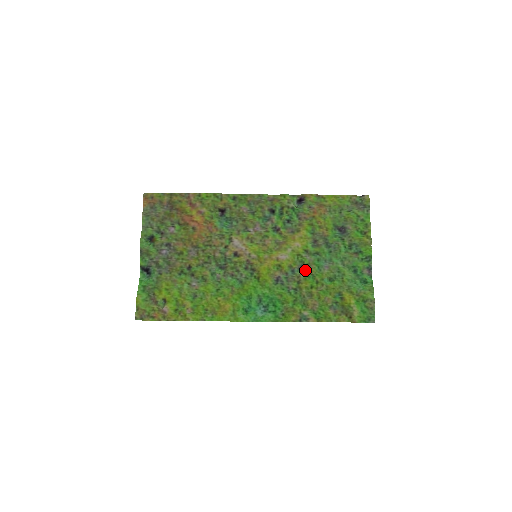
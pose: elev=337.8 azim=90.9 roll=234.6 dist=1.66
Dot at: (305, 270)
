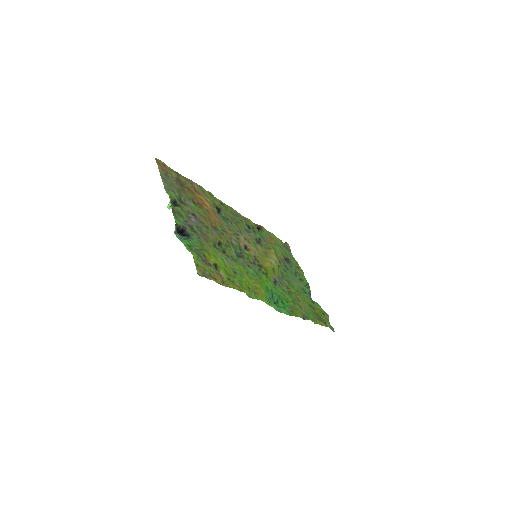
Dot at: (287, 279)
